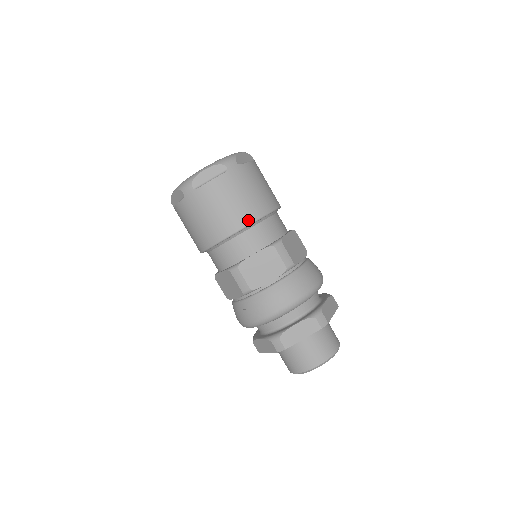
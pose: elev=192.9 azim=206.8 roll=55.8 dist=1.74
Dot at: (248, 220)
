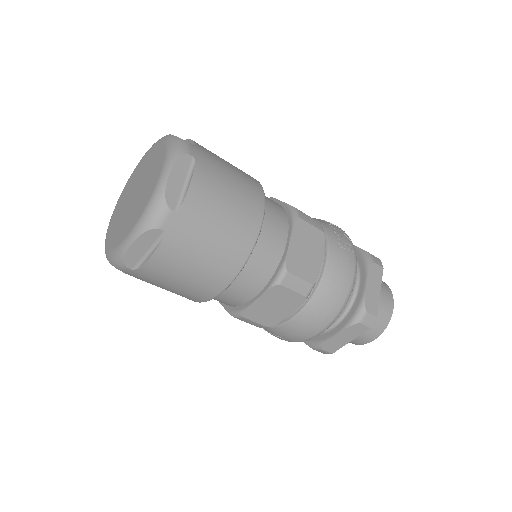
Dot at: (230, 276)
